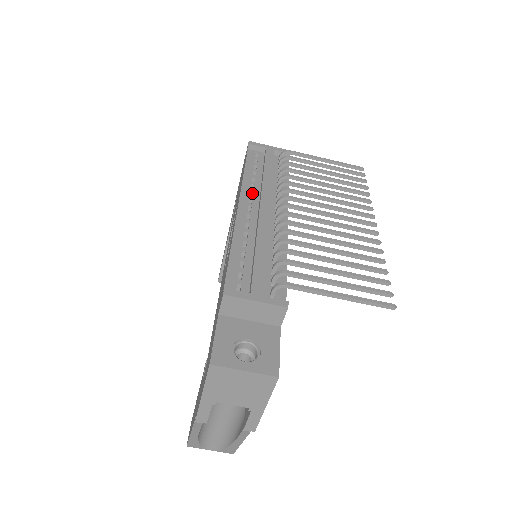
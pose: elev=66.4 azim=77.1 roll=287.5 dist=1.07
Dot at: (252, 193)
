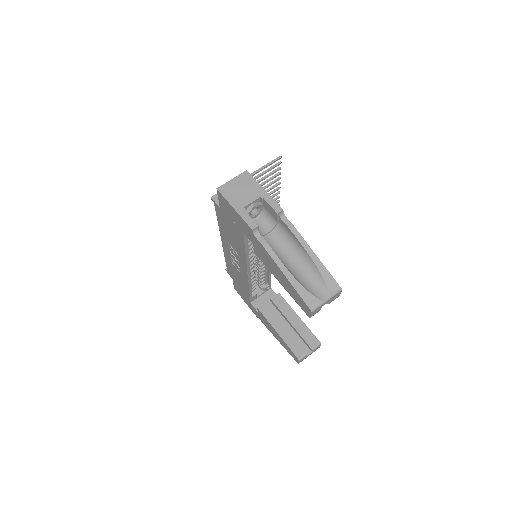
Dot at: occluded
